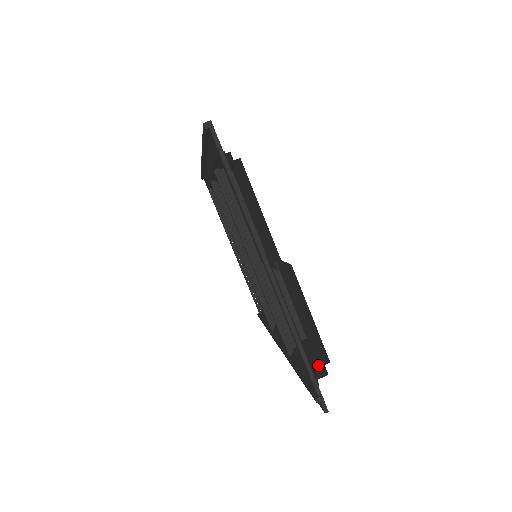
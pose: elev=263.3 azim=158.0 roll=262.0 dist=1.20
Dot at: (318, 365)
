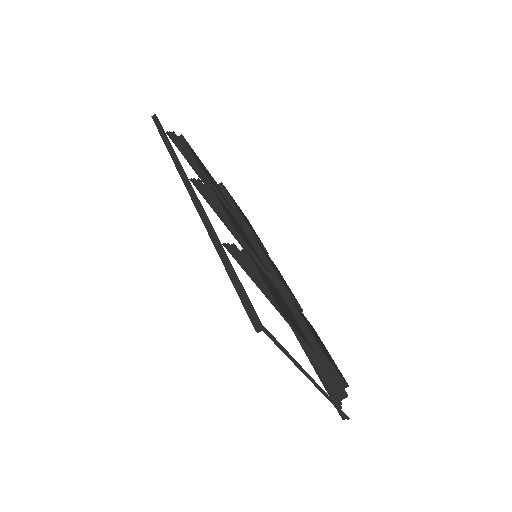
Dot at: (335, 376)
